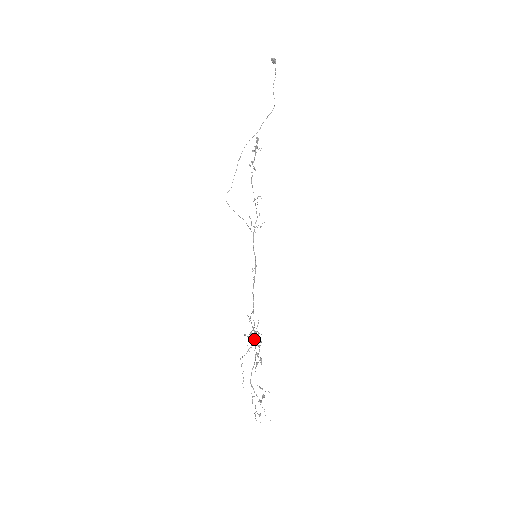
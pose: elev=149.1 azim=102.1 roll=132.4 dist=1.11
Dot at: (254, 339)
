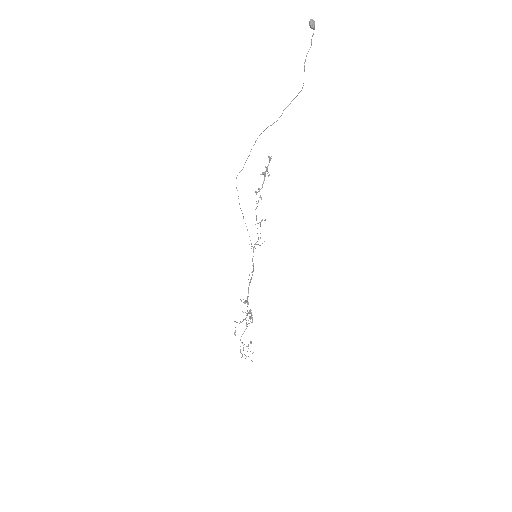
Dot at: occluded
